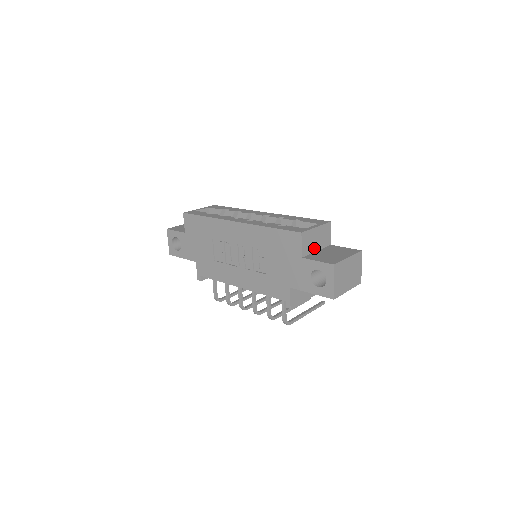
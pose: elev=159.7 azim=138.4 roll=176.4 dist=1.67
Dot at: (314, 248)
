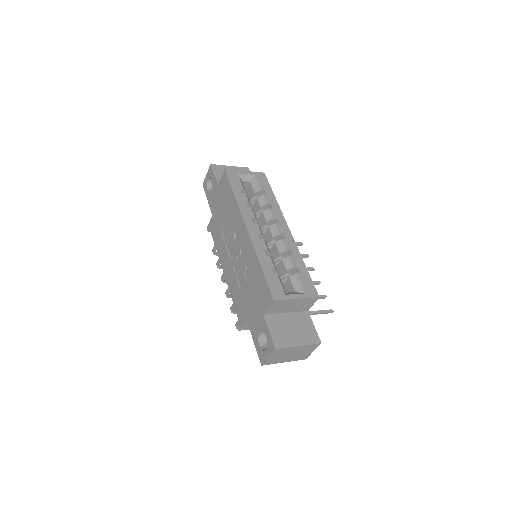
Dot at: (284, 310)
